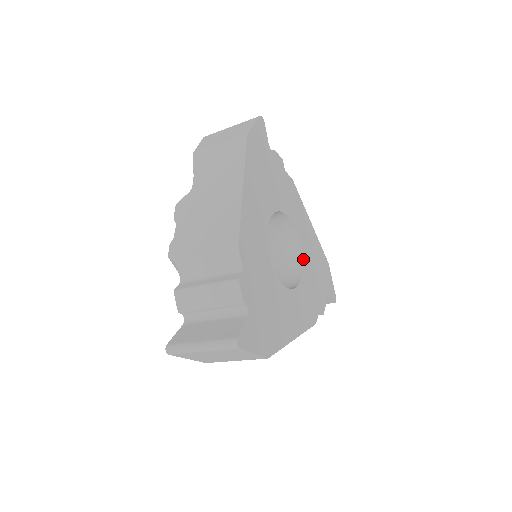
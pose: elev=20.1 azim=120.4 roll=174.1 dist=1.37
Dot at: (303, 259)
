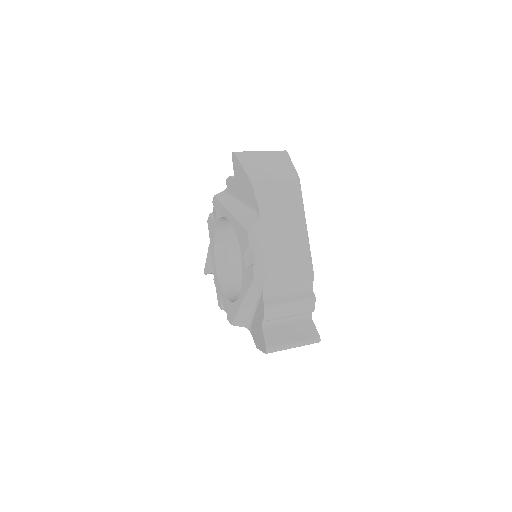
Dot at: occluded
